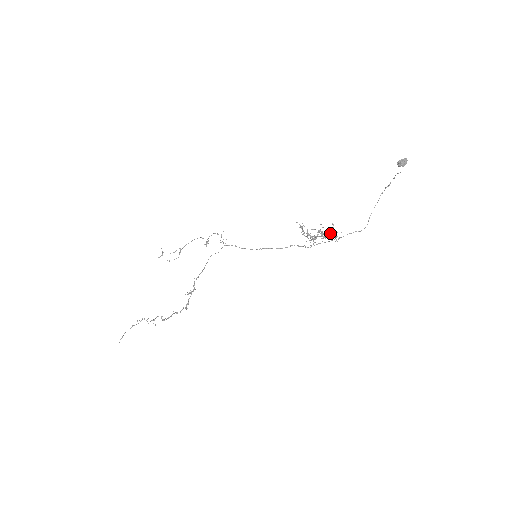
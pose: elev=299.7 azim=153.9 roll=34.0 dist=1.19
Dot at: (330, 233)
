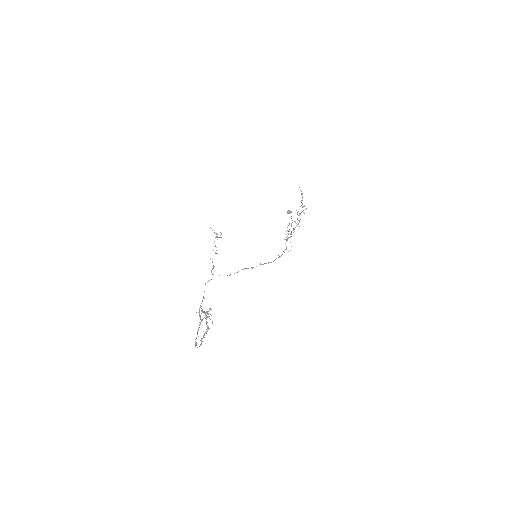
Dot at: (291, 233)
